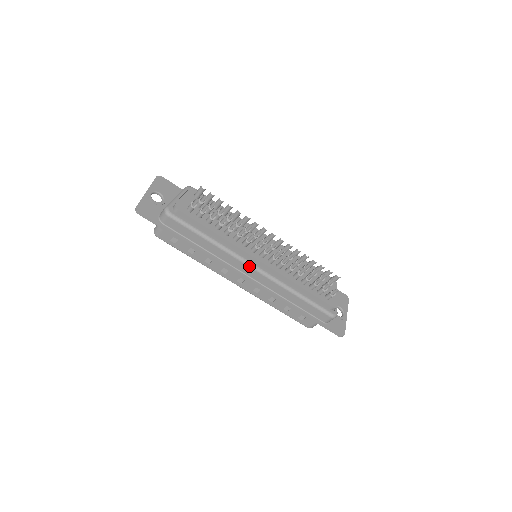
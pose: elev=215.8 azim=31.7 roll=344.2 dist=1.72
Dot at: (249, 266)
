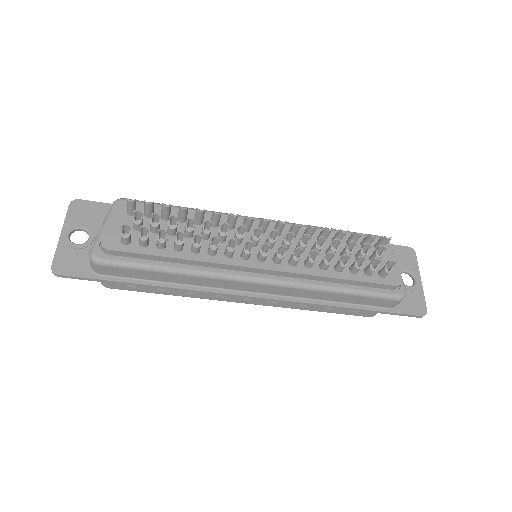
Dot at: (248, 282)
